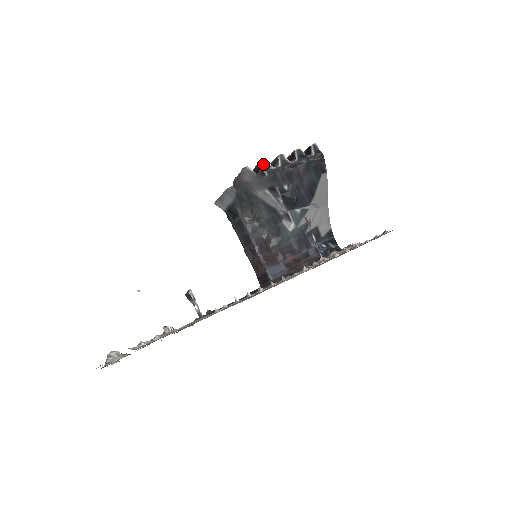
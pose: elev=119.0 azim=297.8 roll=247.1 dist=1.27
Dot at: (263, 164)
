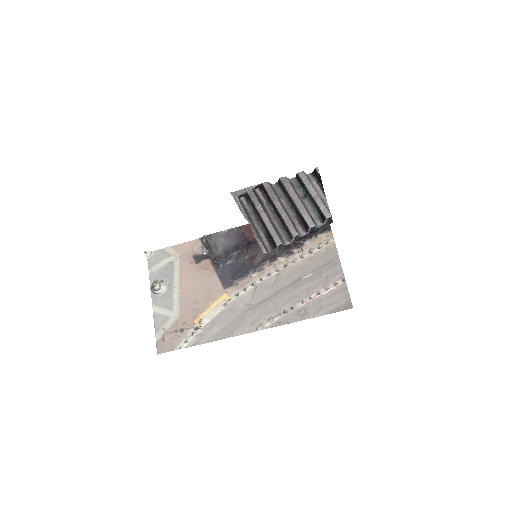
Dot at: occluded
